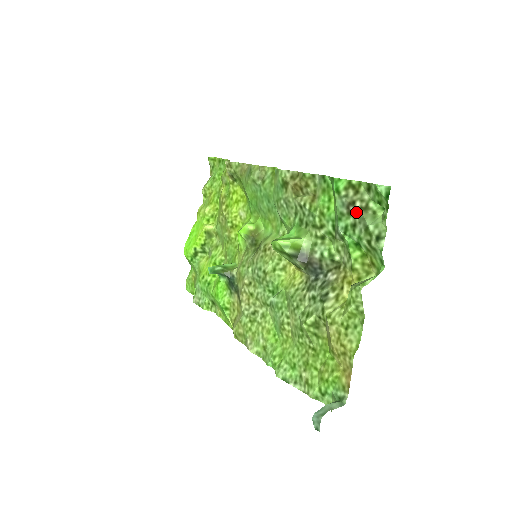
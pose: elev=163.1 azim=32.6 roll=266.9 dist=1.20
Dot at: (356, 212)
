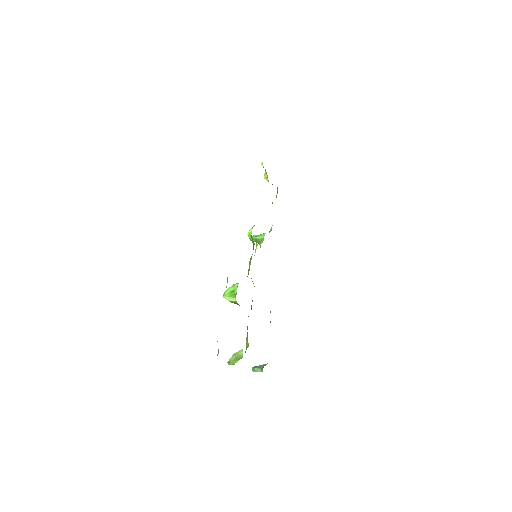
Dot at: occluded
